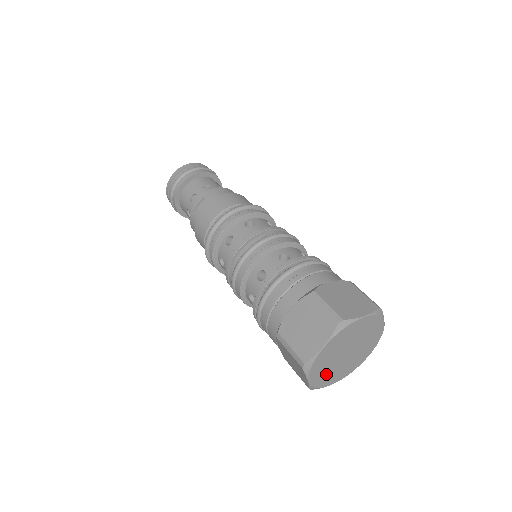
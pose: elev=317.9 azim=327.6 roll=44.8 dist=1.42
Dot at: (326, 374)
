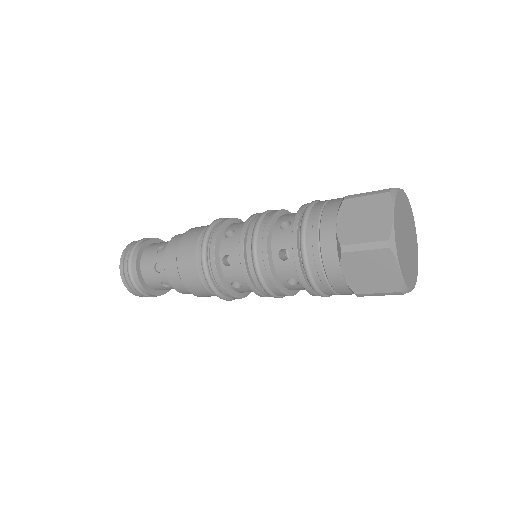
Dot at: (399, 236)
